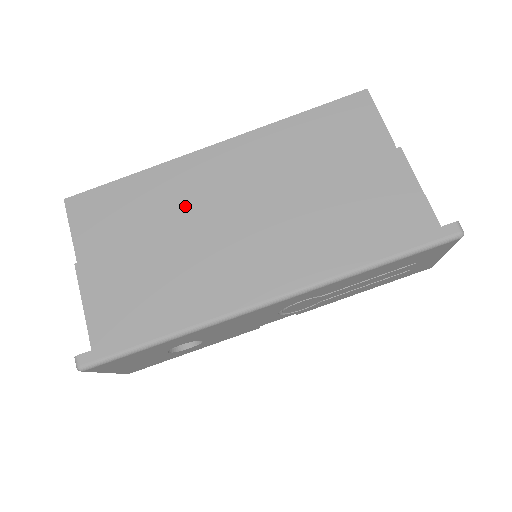
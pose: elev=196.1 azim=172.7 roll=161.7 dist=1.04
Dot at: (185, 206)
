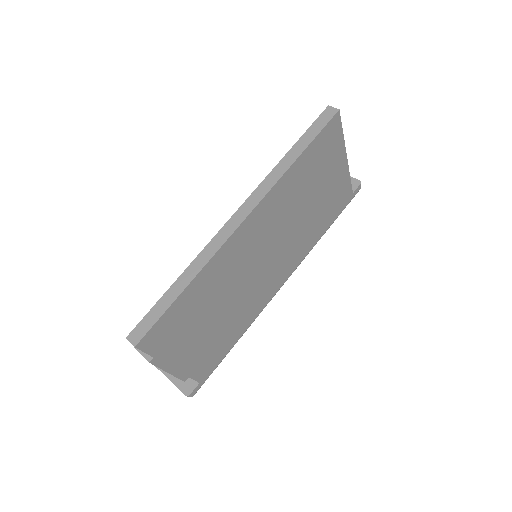
Dot at: (233, 277)
